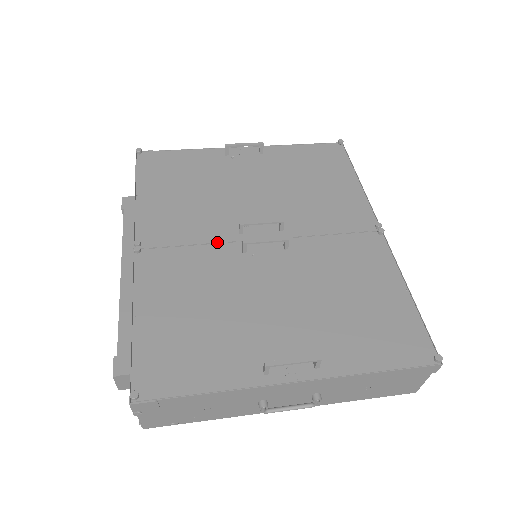
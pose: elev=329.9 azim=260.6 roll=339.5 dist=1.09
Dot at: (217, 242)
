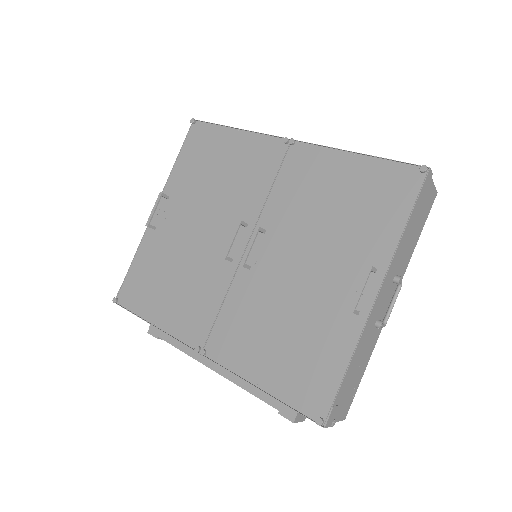
Dot at: (229, 285)
